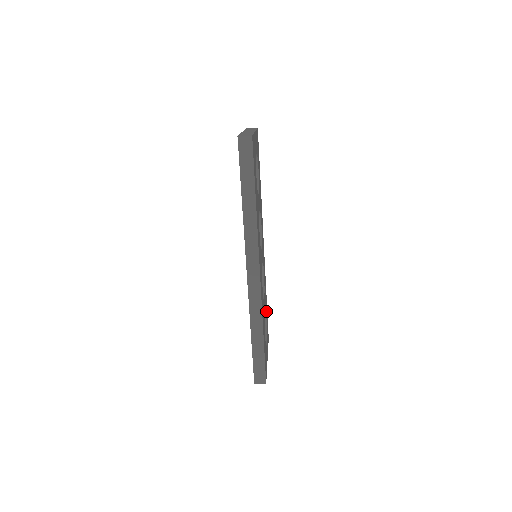
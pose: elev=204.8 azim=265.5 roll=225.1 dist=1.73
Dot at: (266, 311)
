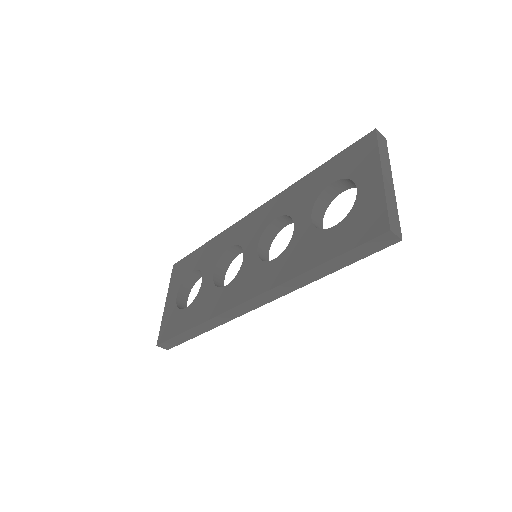
Dot at: occluded
